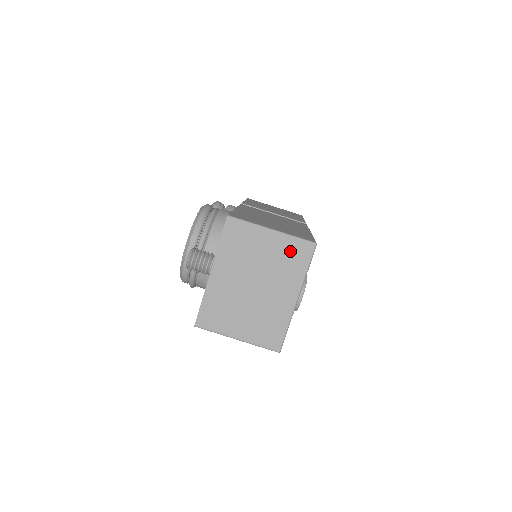
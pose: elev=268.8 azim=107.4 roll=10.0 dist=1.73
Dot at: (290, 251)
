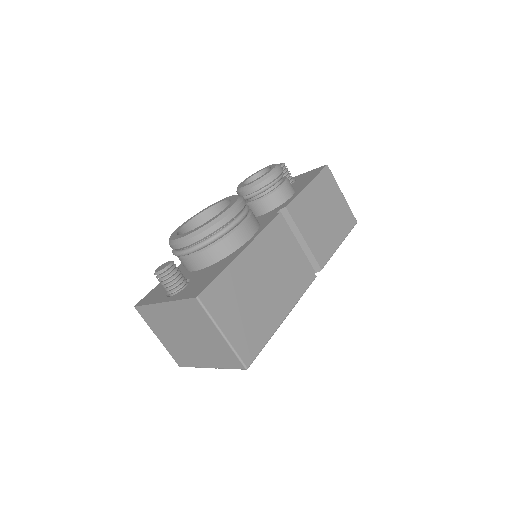
Dot at: (225, 353)
